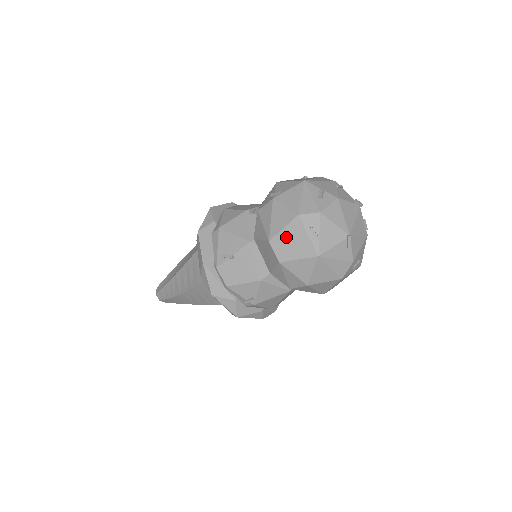
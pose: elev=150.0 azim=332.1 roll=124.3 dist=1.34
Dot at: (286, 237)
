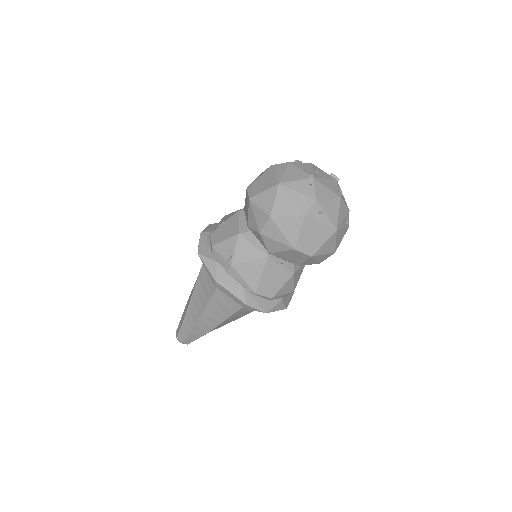
Dot at: (259, 181)
